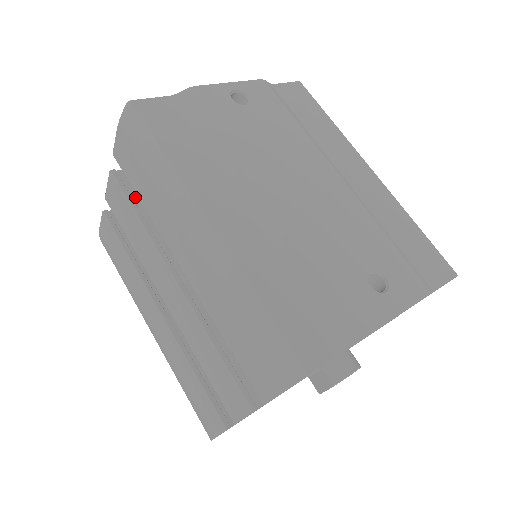
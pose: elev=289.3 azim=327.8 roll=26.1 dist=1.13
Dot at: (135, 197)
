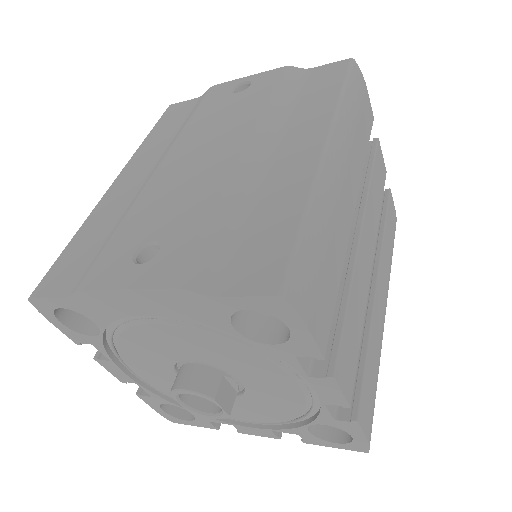
Dot at: occluded
